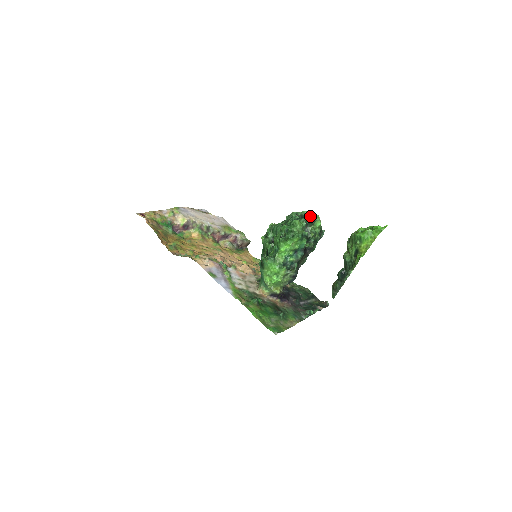
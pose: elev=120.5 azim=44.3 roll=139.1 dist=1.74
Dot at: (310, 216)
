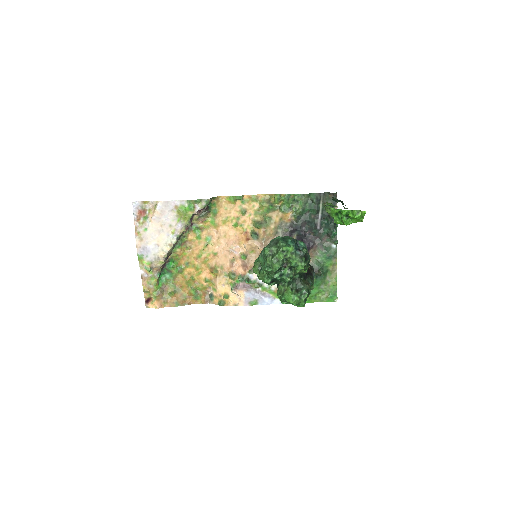
Dot at: (283, 259)
